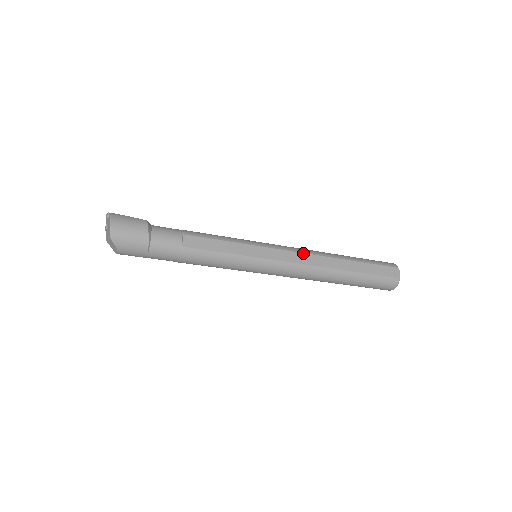
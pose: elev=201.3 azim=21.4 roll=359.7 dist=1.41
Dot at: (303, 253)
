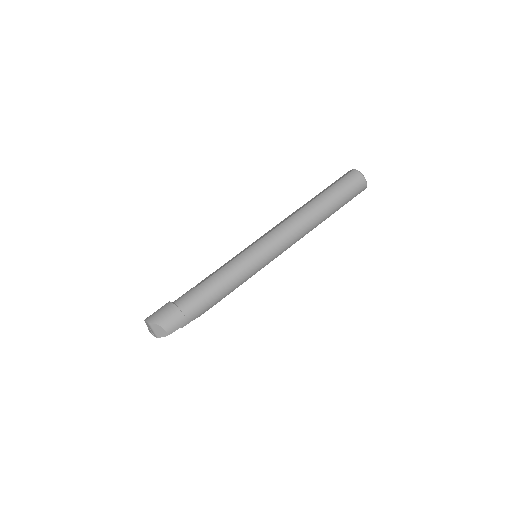
Dot at: (278, 224)
